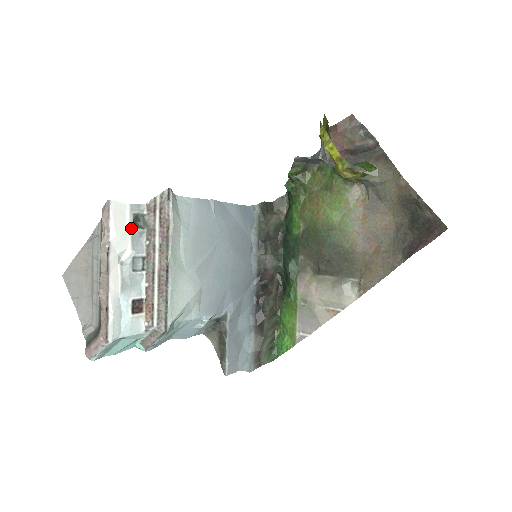
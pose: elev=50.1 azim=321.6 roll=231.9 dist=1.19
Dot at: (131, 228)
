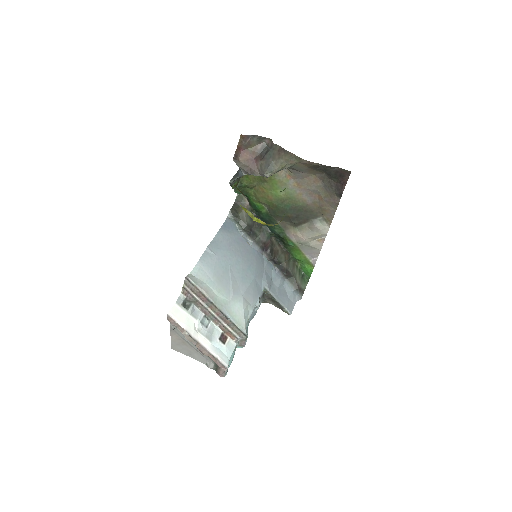
Dot at: (187, 312)
